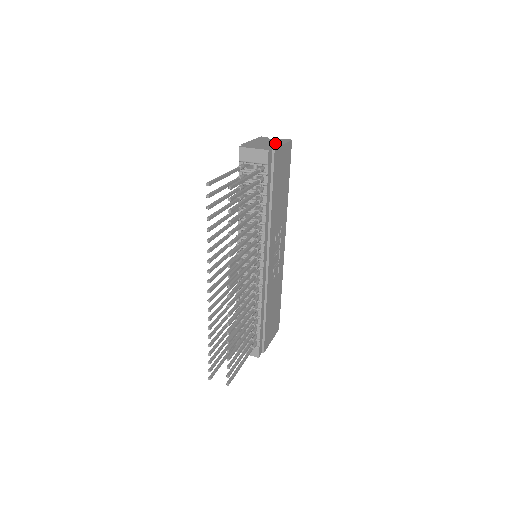
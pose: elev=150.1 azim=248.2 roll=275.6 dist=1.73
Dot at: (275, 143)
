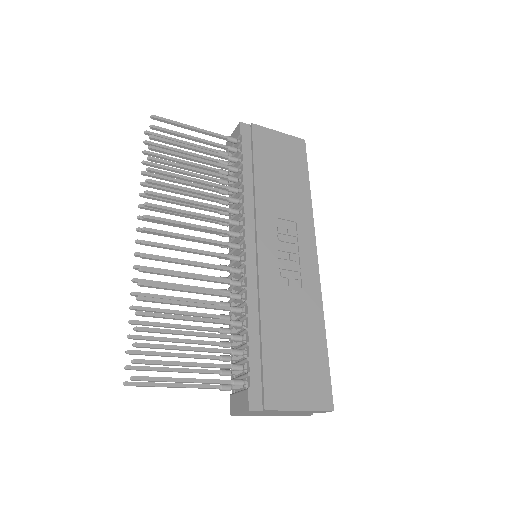
Dot at: occluded
